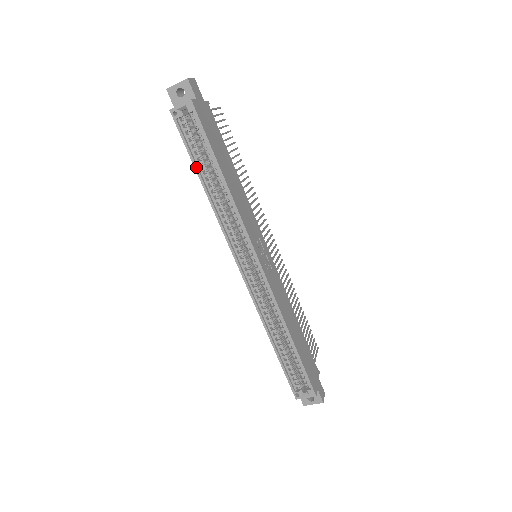
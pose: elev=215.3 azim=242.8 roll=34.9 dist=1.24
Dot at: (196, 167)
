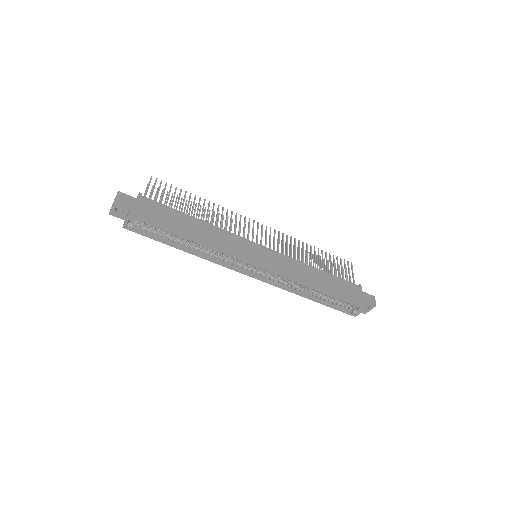
Dot at: (169, 245)
